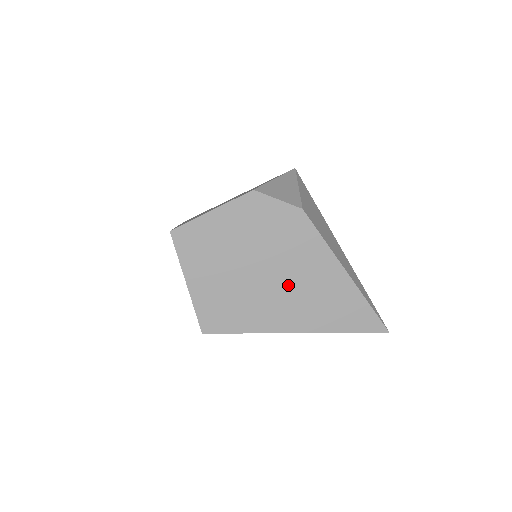
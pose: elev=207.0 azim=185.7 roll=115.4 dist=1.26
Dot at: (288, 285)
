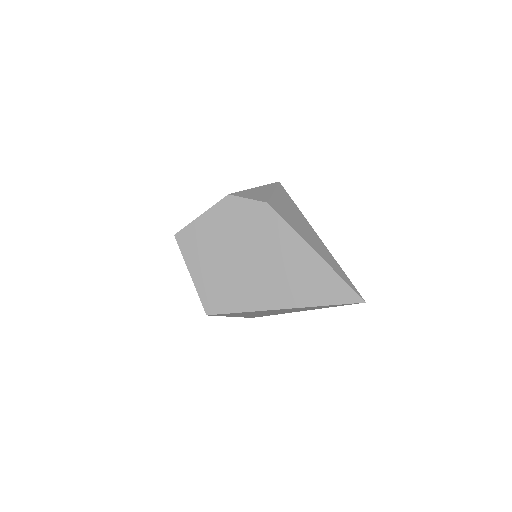
Dot at: (267, 267)
